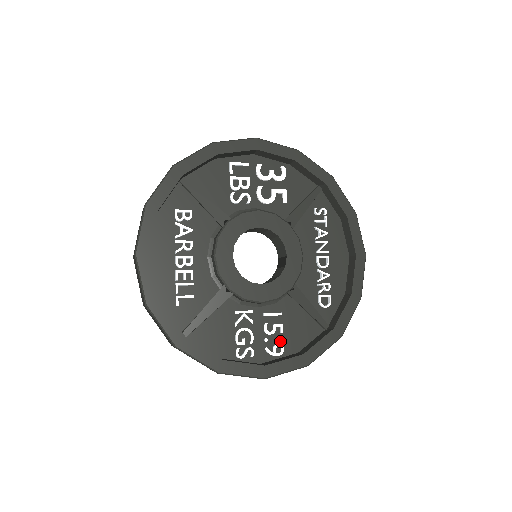
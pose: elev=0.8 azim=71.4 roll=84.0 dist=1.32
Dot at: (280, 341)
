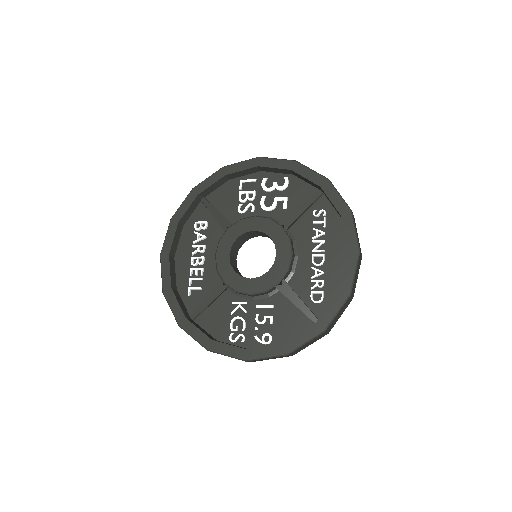
Dot at: (270, 331)
